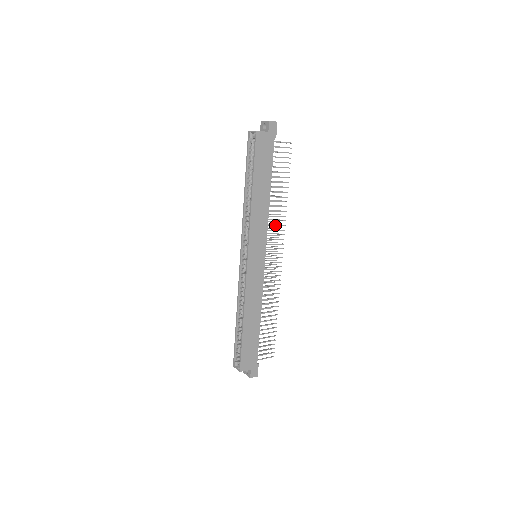
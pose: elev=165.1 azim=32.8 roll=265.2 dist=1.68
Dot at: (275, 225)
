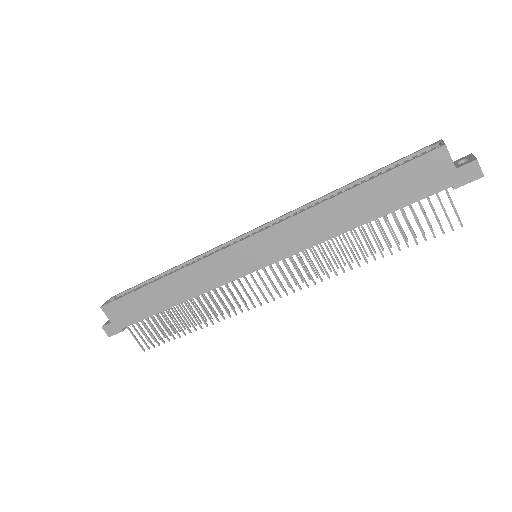
Dot at: occluded
